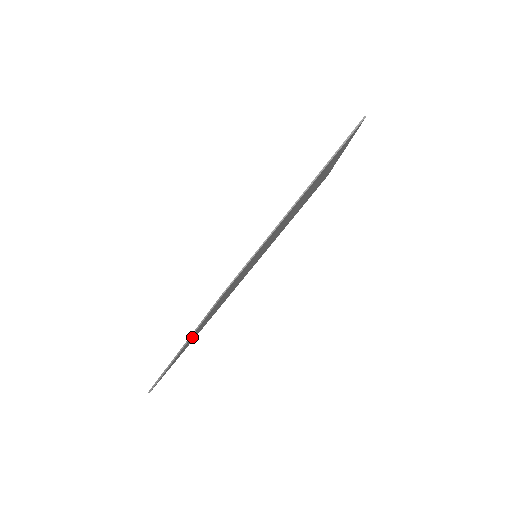
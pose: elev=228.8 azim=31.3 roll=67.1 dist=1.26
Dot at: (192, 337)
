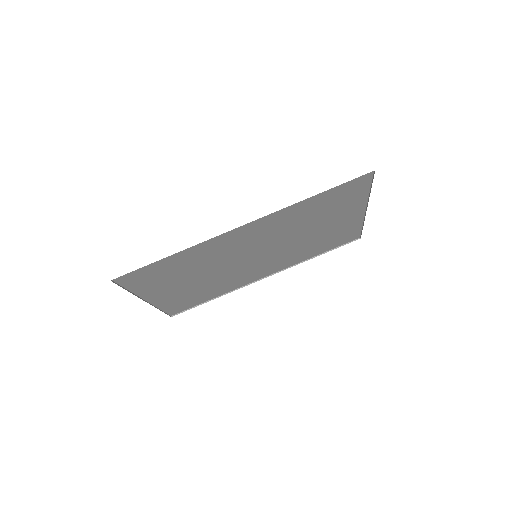
Dot at: (167, 280)
